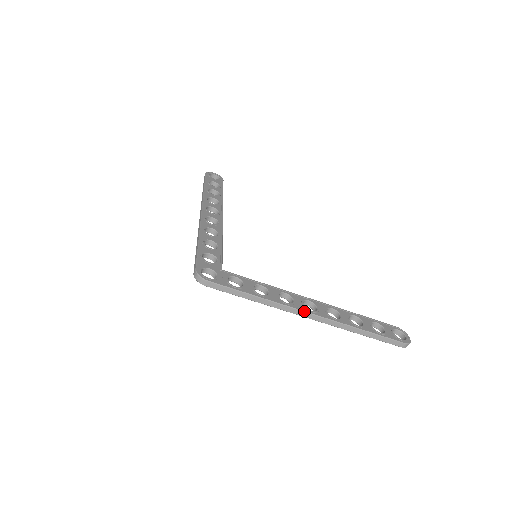
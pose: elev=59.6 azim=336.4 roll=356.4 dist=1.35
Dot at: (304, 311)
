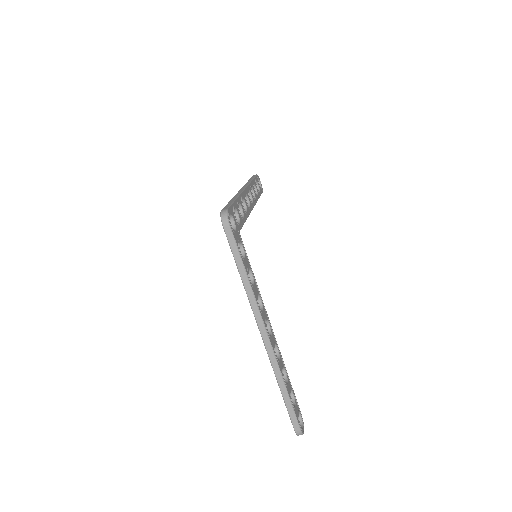
Dot at: (265, 325)
